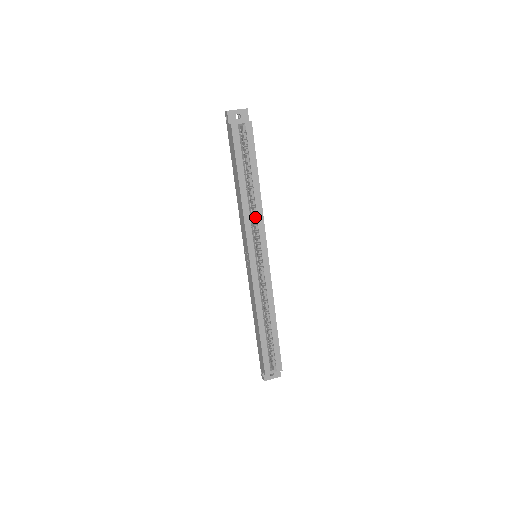
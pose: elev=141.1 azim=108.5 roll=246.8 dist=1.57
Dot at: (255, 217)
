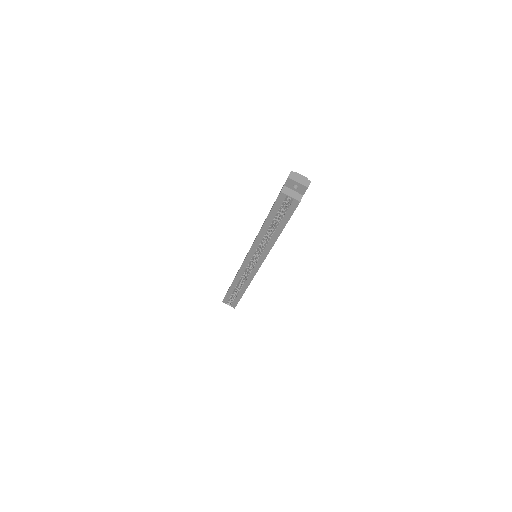
Dot at: (265, 244)
